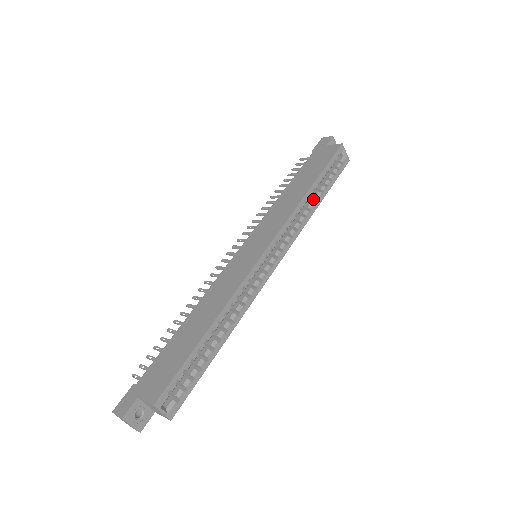
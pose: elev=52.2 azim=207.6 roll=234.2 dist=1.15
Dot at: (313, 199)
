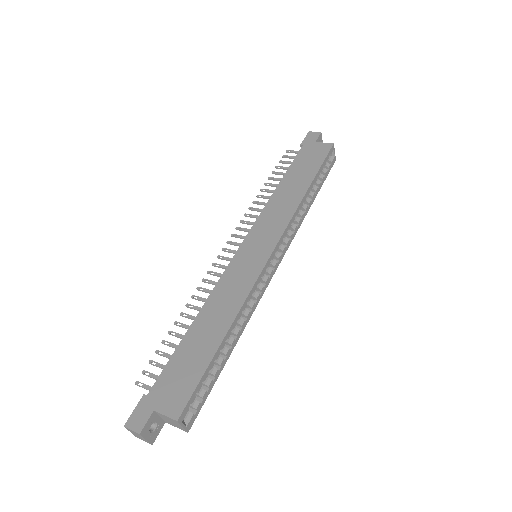
Dot at: (307, 199)
